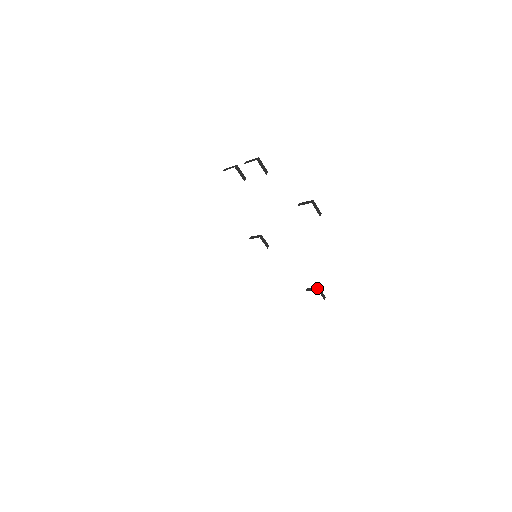
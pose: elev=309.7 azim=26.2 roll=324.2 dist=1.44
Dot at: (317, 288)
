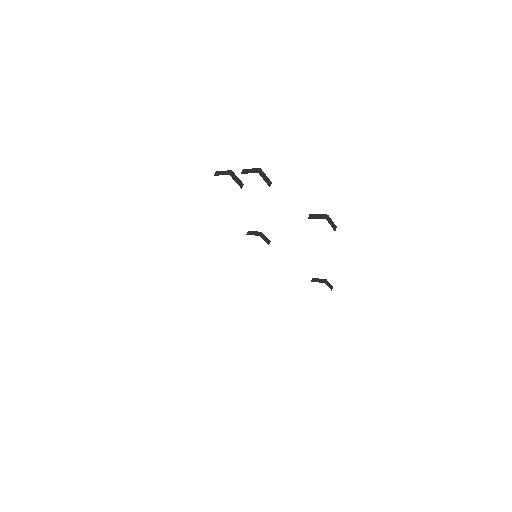
Dot at: (324, 280)
